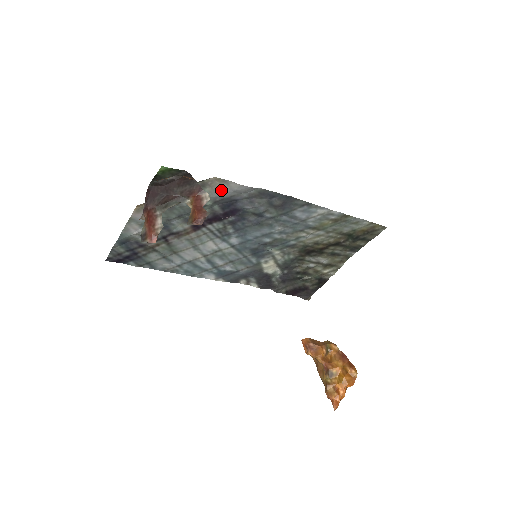
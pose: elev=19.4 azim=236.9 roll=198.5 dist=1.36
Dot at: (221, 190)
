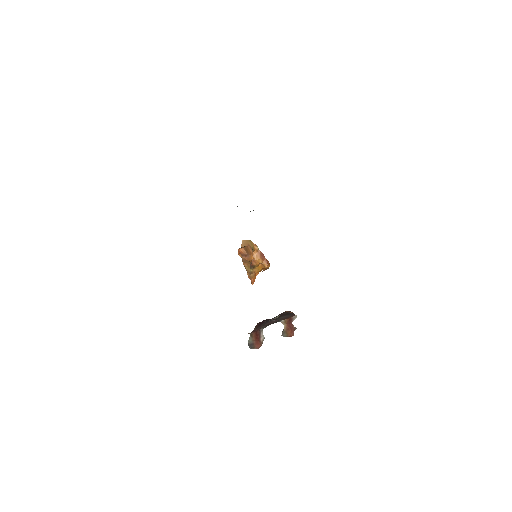
Dot at: occluded
